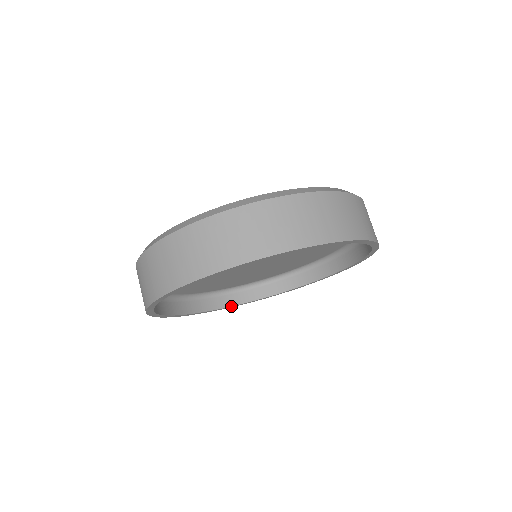
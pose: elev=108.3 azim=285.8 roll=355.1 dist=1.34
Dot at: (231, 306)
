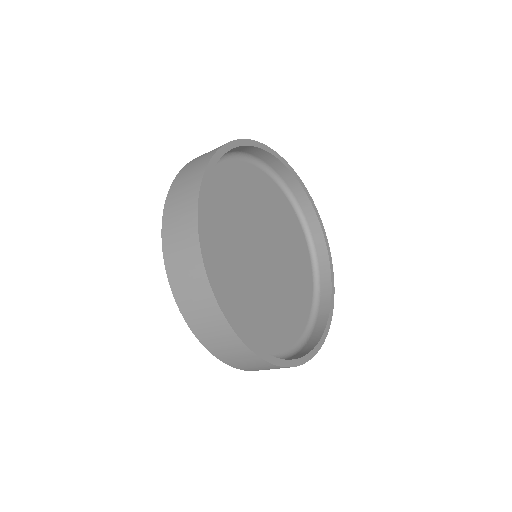
Dot at: (317, 344)
